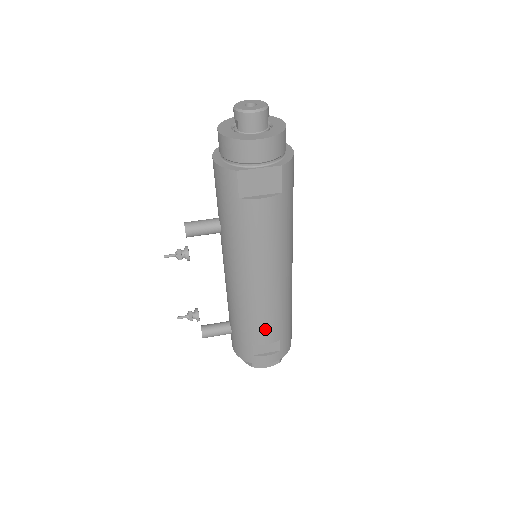
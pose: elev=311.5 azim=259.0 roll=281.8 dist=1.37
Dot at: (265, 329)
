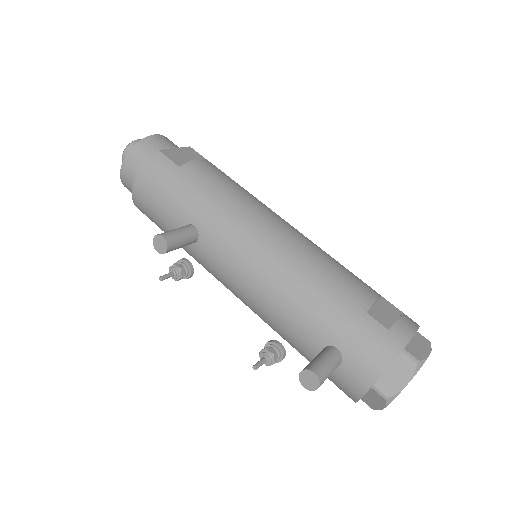
Dot at: (349, 280)
